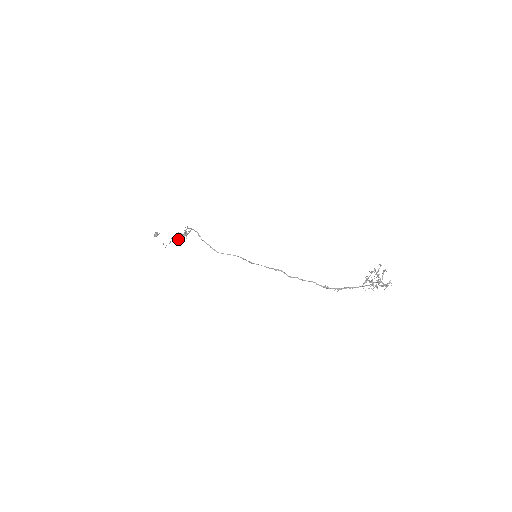
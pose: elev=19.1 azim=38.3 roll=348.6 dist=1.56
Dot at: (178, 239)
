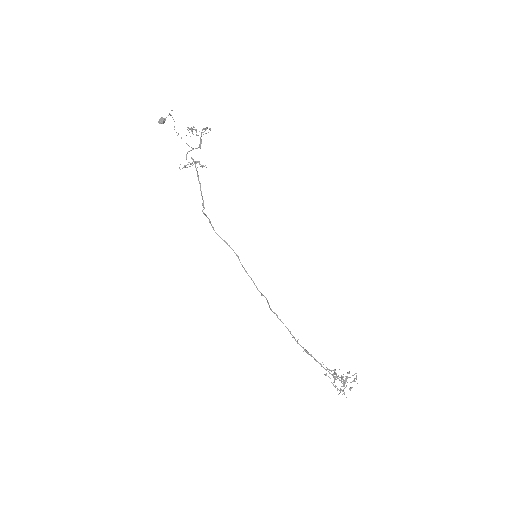
Dot at: occluded
